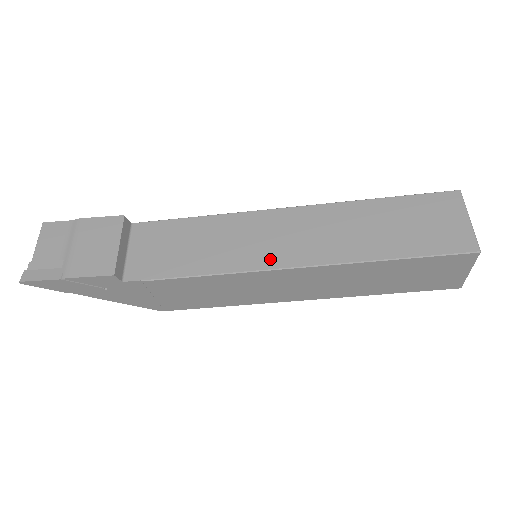
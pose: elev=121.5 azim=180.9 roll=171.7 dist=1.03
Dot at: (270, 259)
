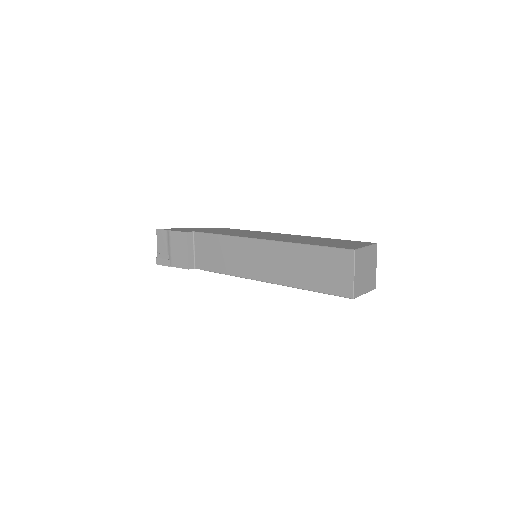
Dot at: (253, 273)
